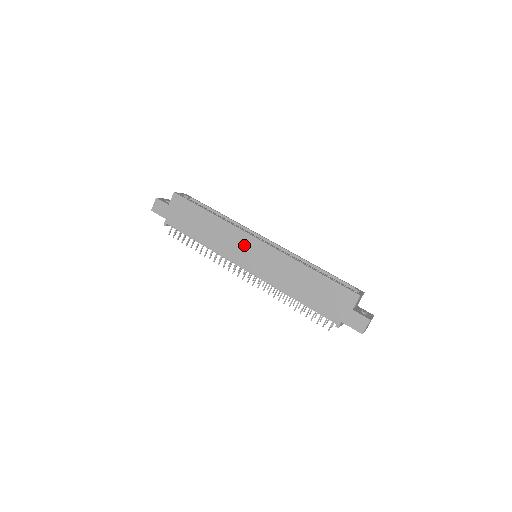
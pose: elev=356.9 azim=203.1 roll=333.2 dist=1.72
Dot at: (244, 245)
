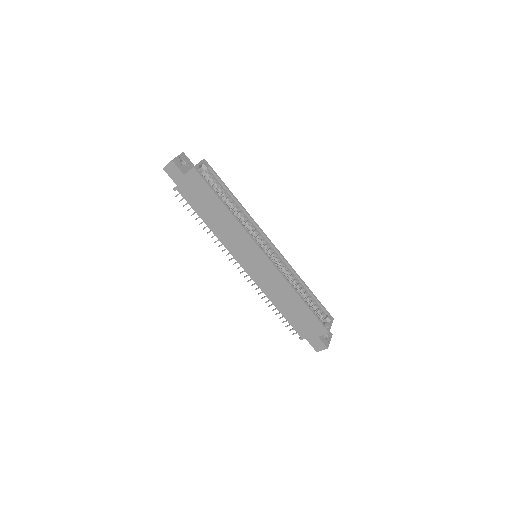
Dot at: (249, 250)
